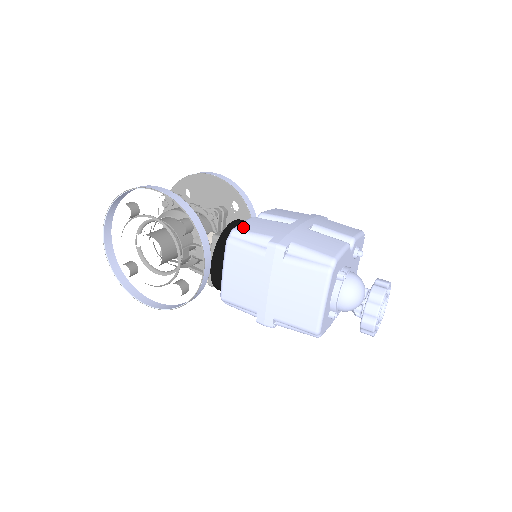
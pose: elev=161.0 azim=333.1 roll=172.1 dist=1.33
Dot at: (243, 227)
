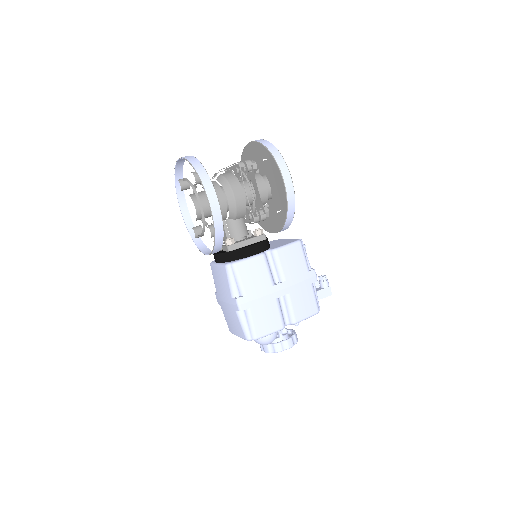
Dot at: (242, 268)
